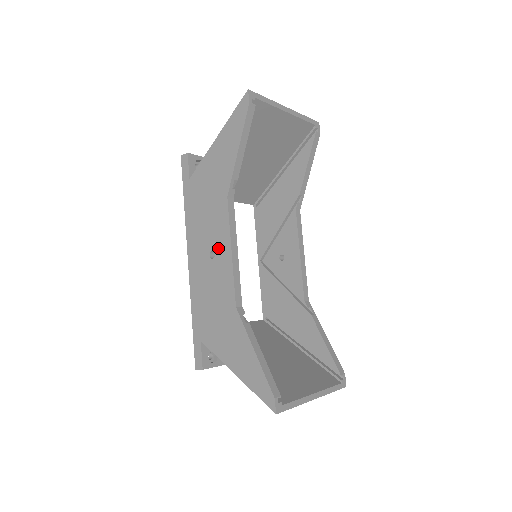
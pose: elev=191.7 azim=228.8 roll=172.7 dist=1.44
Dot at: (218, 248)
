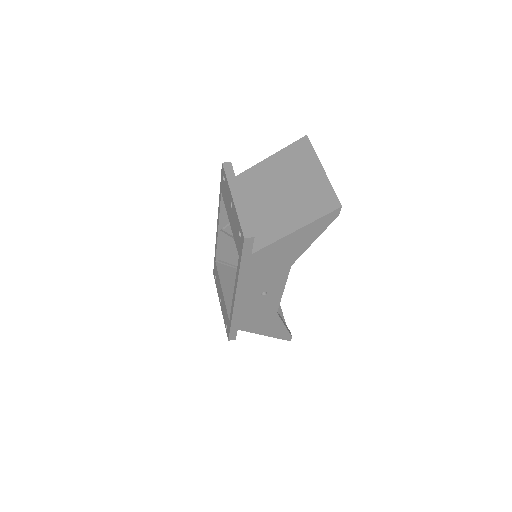
Dot at: (271, 290)
